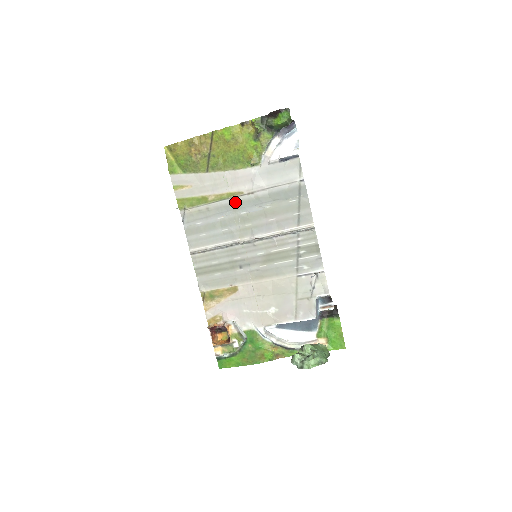
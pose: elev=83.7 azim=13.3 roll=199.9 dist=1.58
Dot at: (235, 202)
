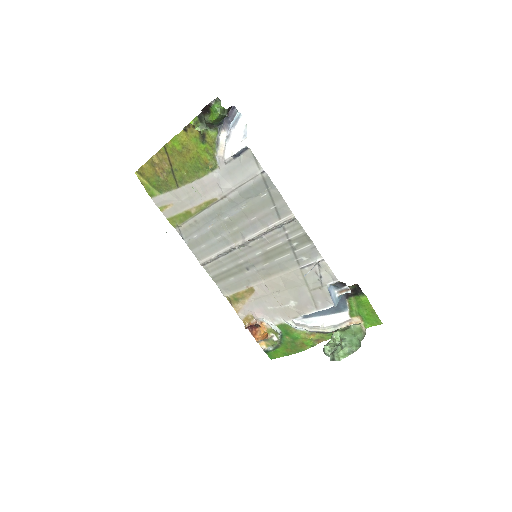
Dot at: (215, 209)
